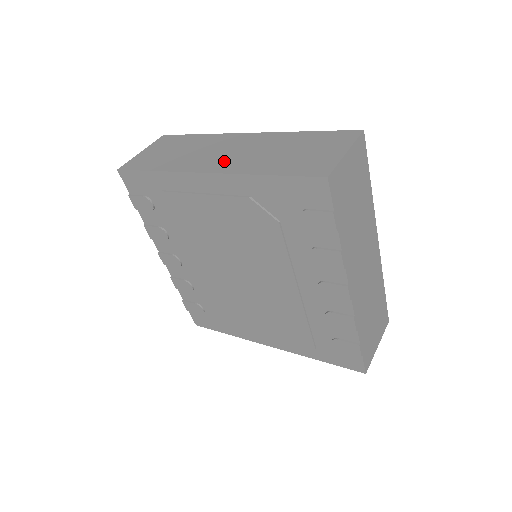
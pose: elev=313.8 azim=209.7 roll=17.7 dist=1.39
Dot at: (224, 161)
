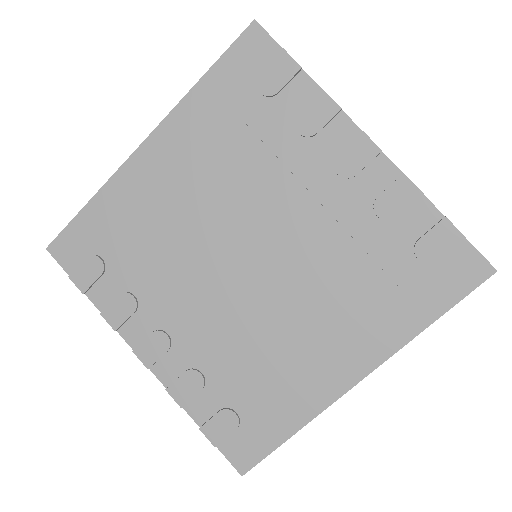
Dot at: occluded
